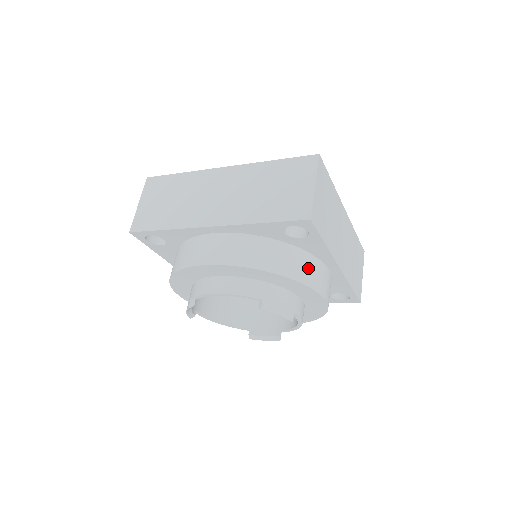
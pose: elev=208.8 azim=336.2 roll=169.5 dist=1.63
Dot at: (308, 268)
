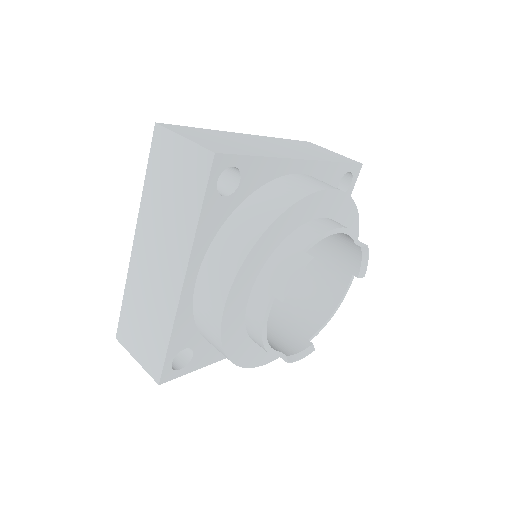
Dot at: occluded
